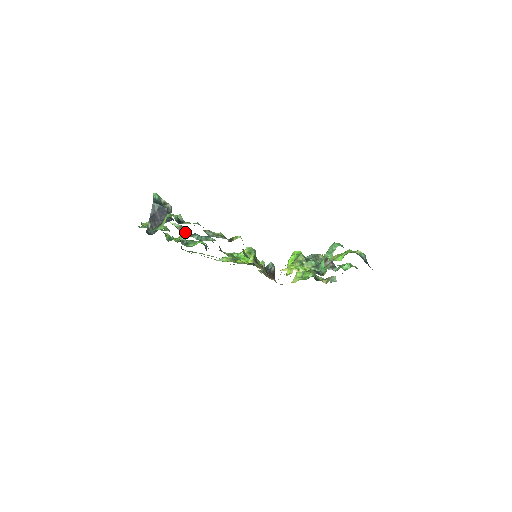
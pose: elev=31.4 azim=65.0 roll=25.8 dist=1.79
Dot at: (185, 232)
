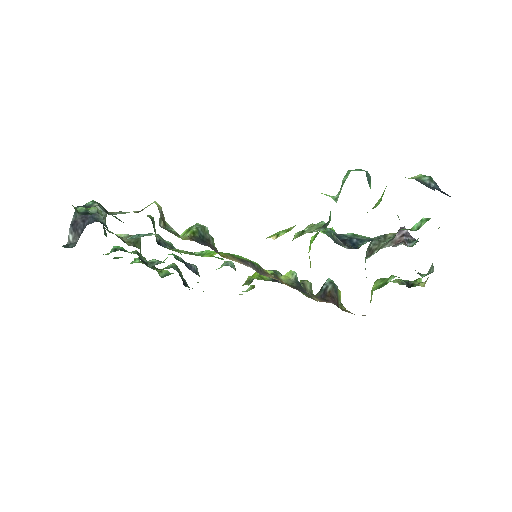
Dot at: (136, 242)
